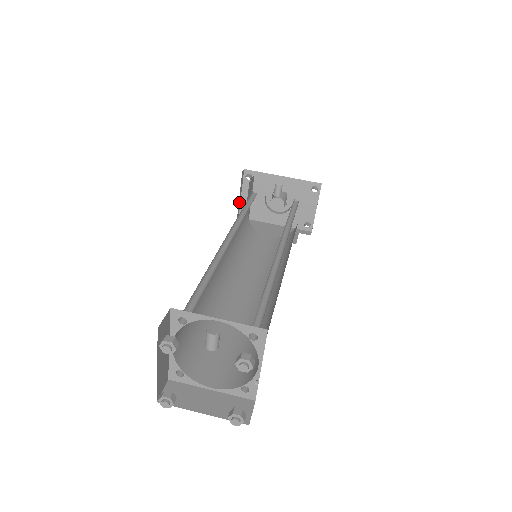
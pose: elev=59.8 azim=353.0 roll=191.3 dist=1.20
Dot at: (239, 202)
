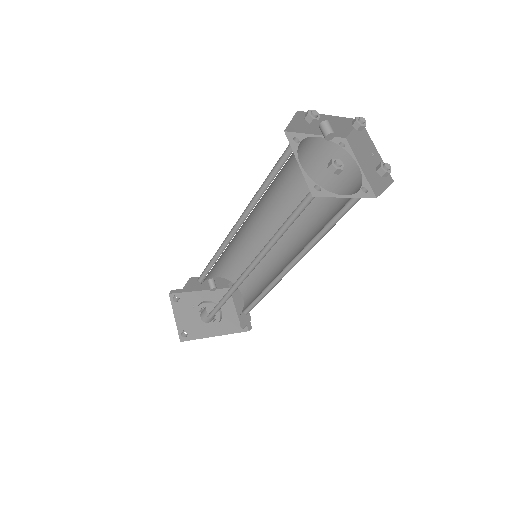
Dot at: (177, 322)
